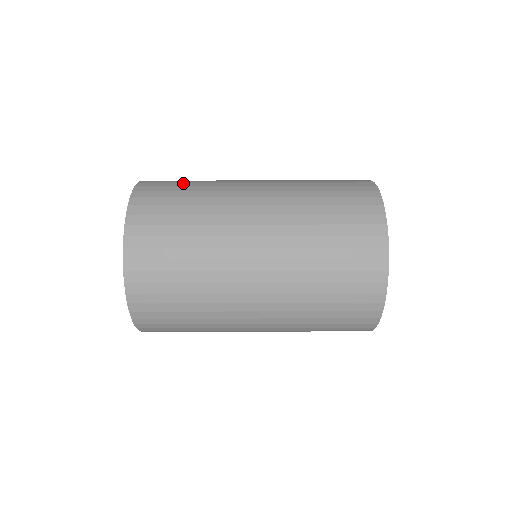
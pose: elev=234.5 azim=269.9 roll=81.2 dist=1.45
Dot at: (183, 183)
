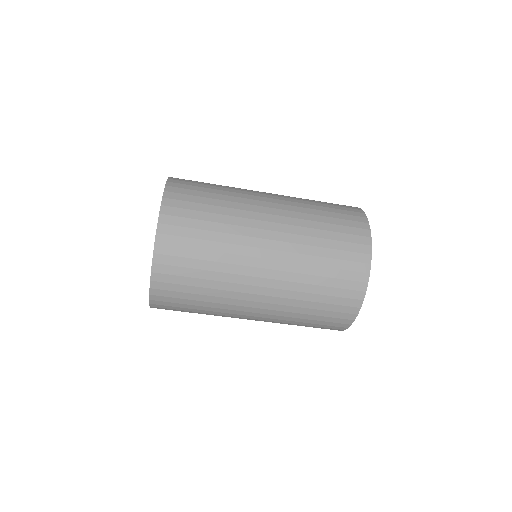
Dot at: (200, 241)
